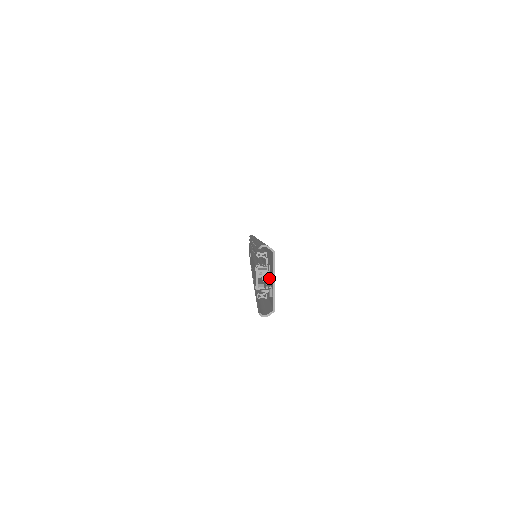
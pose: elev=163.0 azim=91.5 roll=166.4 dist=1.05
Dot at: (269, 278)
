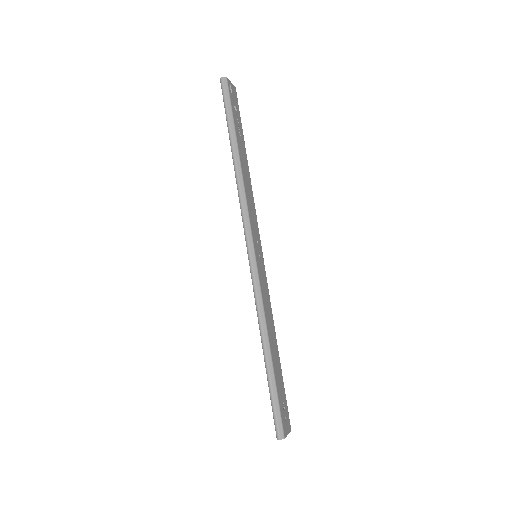
Dot at: (234, 106)
